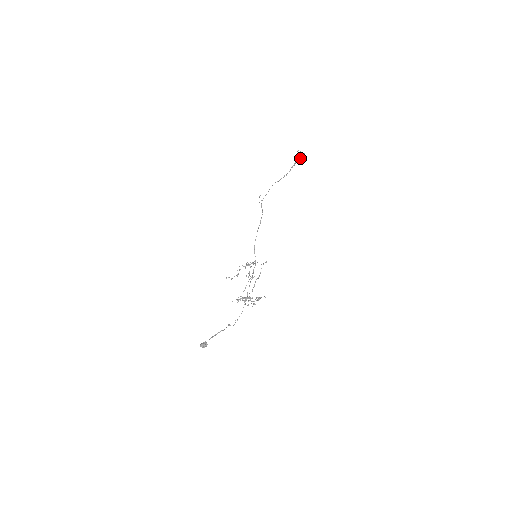
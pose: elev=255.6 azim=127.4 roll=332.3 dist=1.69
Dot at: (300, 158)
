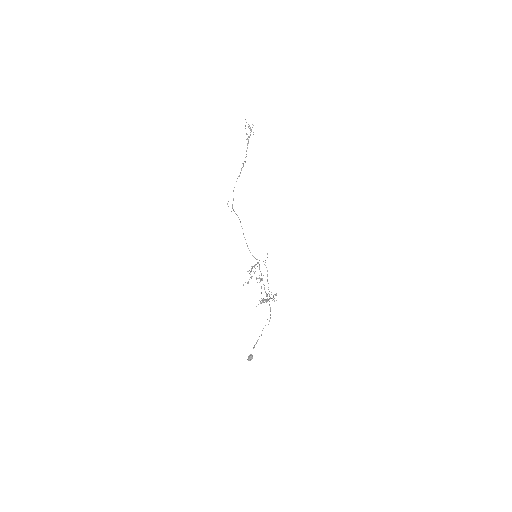
Dot at: occluded
